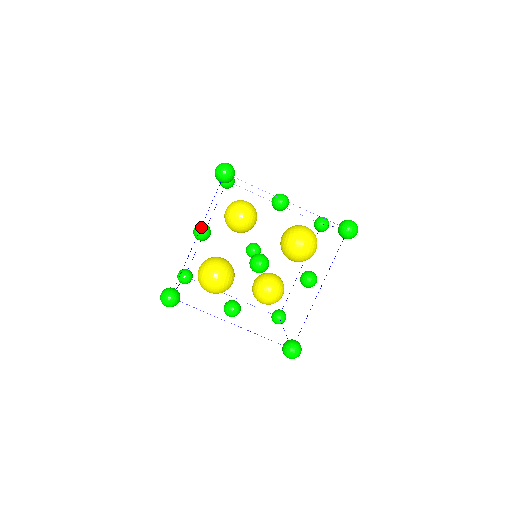
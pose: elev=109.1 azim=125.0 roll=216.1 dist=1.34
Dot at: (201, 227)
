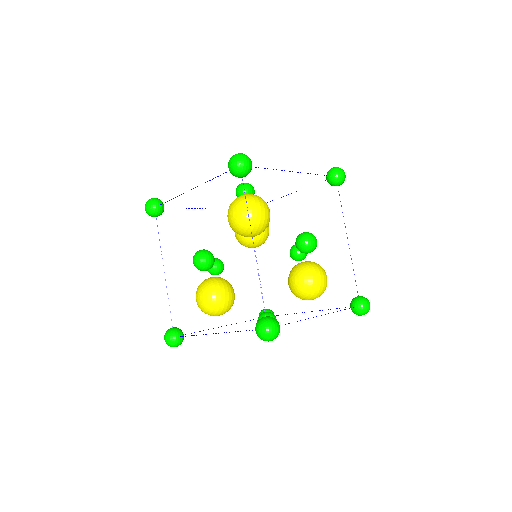
Dot at: (206, 268)
